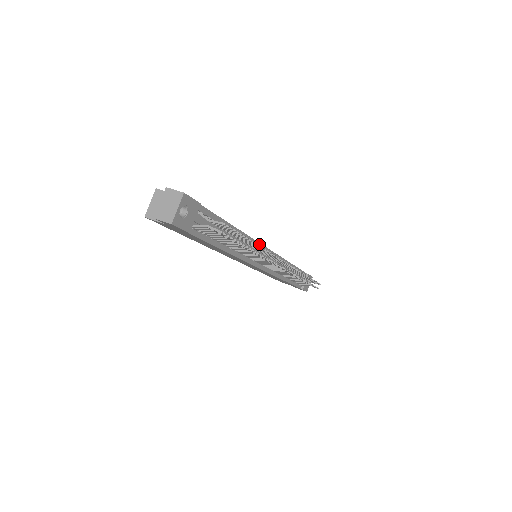
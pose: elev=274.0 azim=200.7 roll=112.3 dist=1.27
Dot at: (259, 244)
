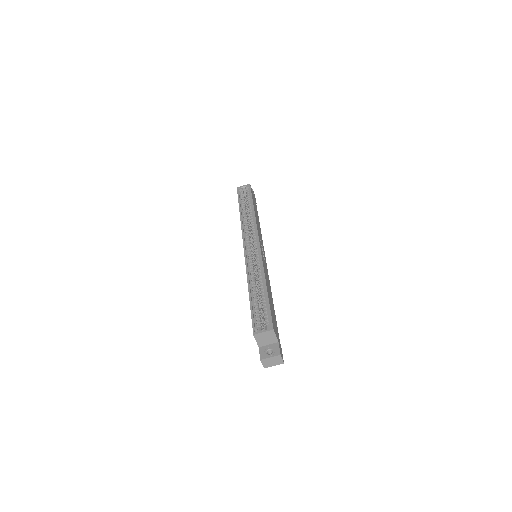
Dot at: occluded
